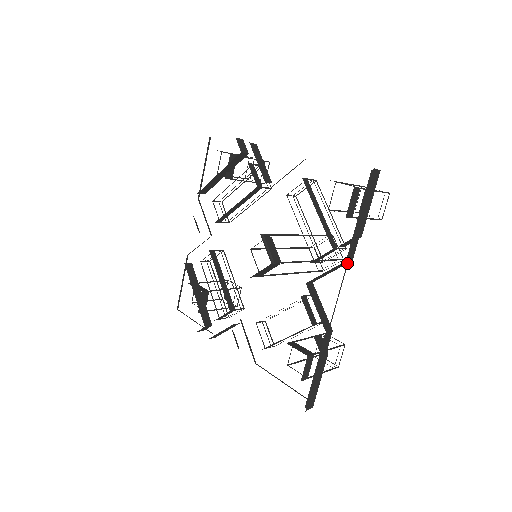
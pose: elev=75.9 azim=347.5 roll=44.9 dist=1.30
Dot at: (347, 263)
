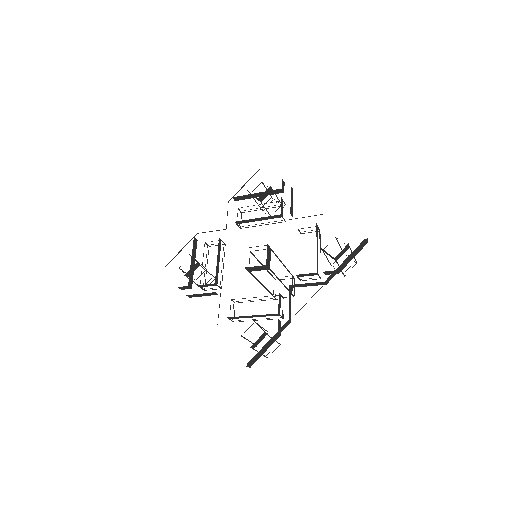
Dot at: occluded
